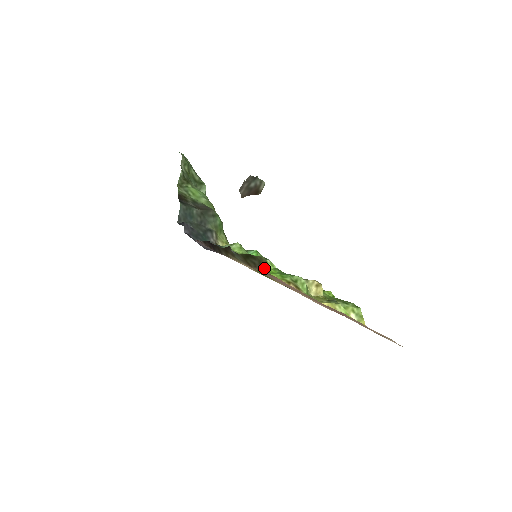
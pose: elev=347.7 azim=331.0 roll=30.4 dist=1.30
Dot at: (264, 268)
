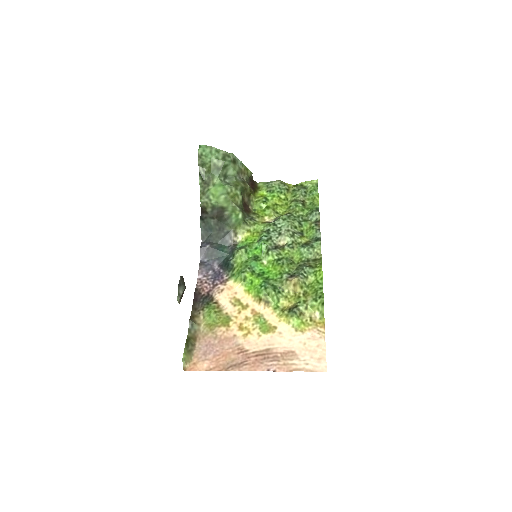
Dot at: (189, 358)
